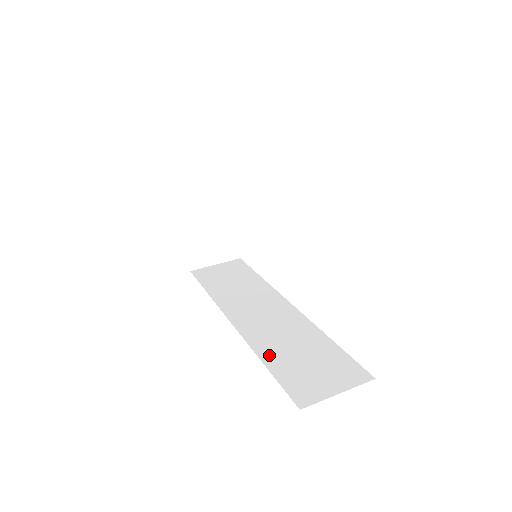
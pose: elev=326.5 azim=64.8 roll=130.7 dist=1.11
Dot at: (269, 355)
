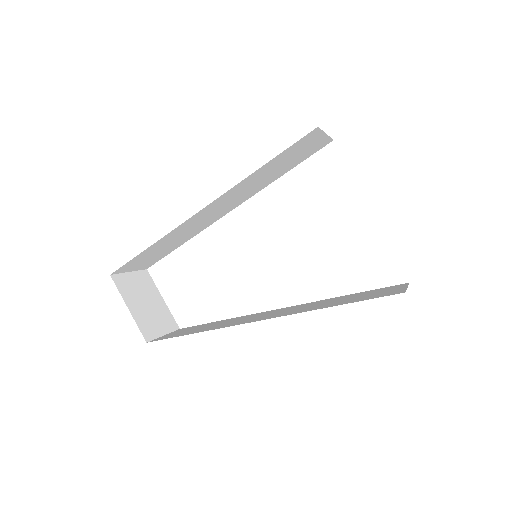
Dot at: (329, 305)
